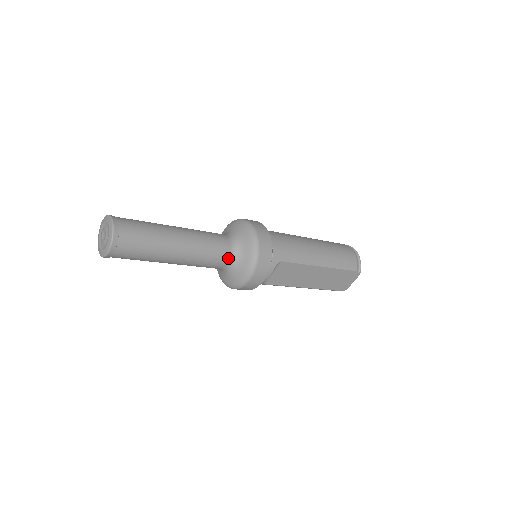
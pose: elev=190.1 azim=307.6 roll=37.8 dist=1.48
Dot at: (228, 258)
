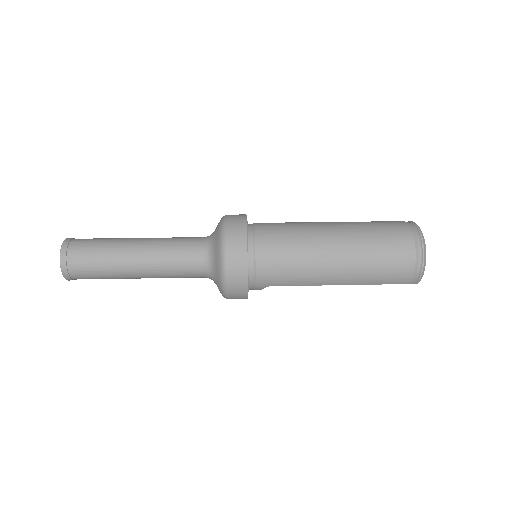
Dot at: (203, 276)
